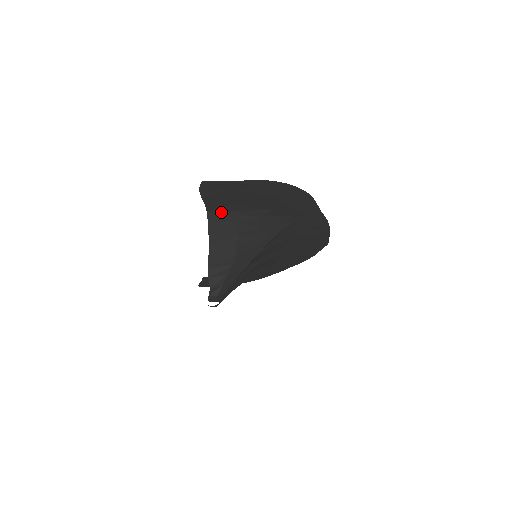
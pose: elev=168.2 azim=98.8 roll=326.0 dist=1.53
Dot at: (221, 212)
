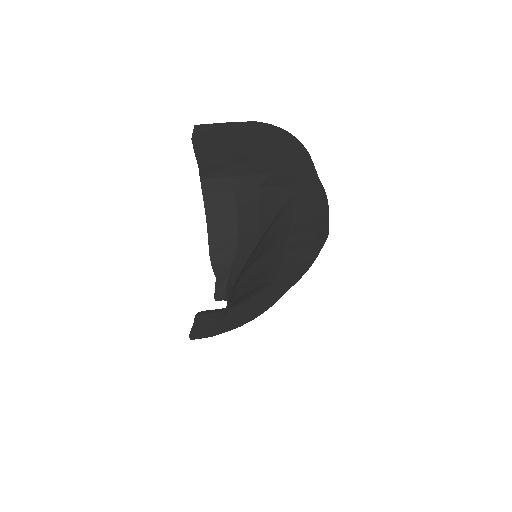
Dot at: (216, 180)
